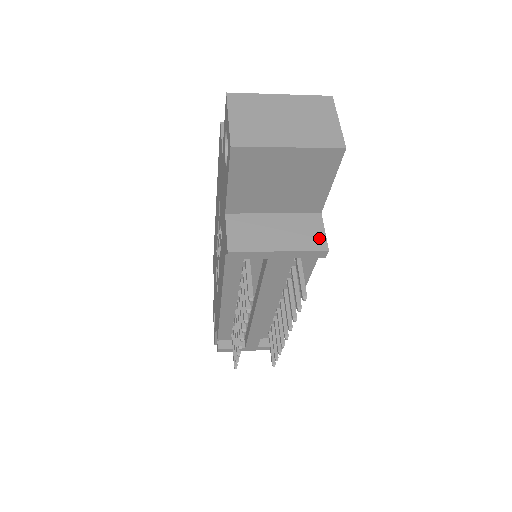
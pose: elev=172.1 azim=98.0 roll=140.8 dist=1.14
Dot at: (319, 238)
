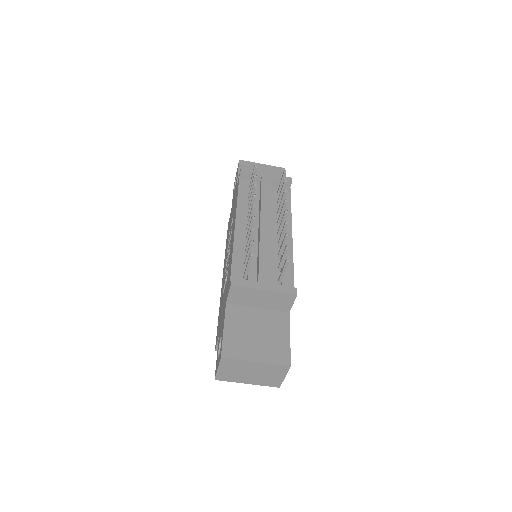
Dot at: occluded
